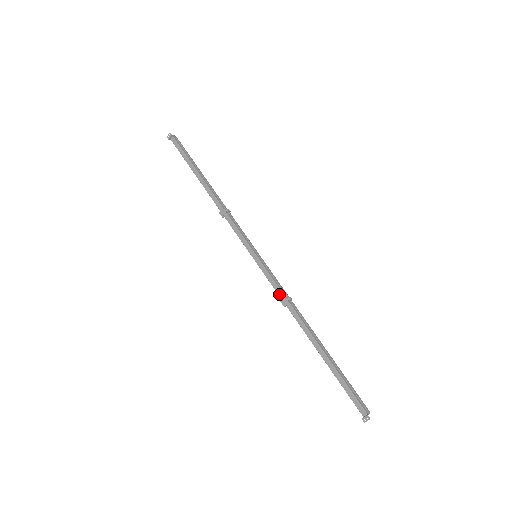
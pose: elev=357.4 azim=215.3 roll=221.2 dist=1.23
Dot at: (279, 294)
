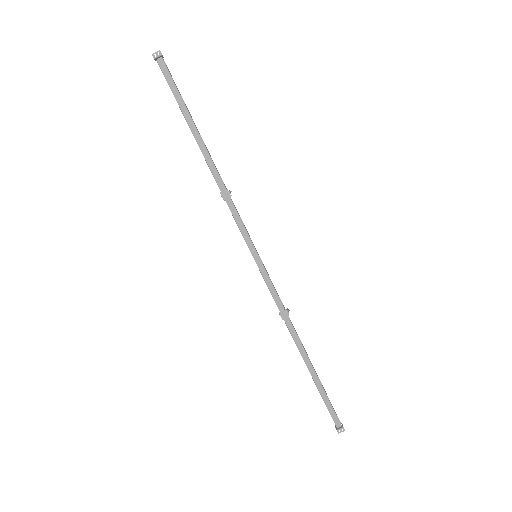
Dot at: (278, 305)
